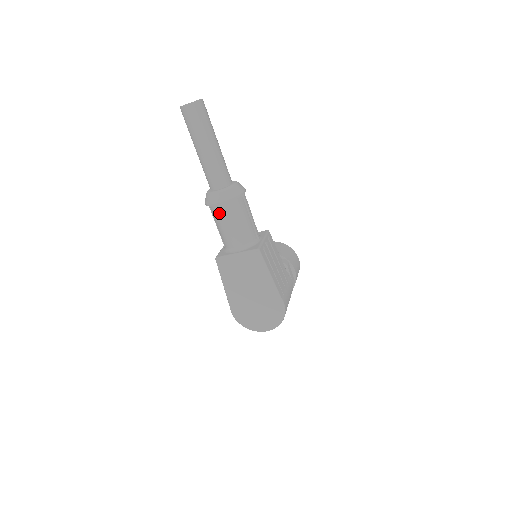
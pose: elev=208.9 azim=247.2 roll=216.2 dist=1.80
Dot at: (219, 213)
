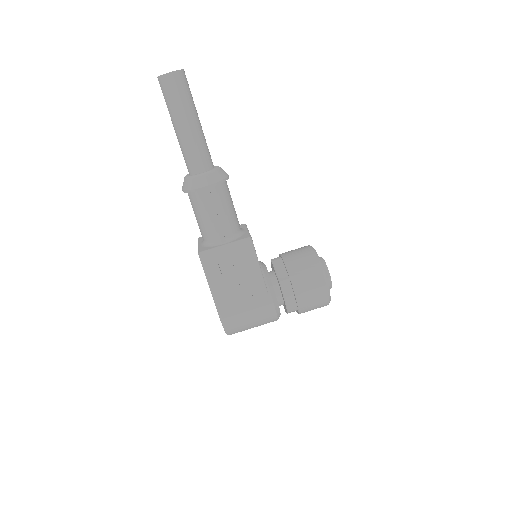
Dot at: occluded
